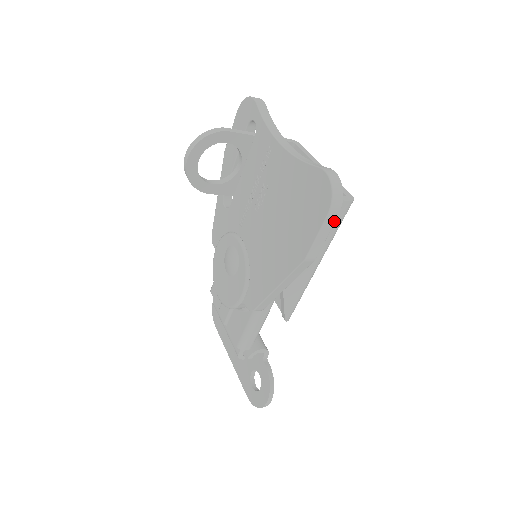
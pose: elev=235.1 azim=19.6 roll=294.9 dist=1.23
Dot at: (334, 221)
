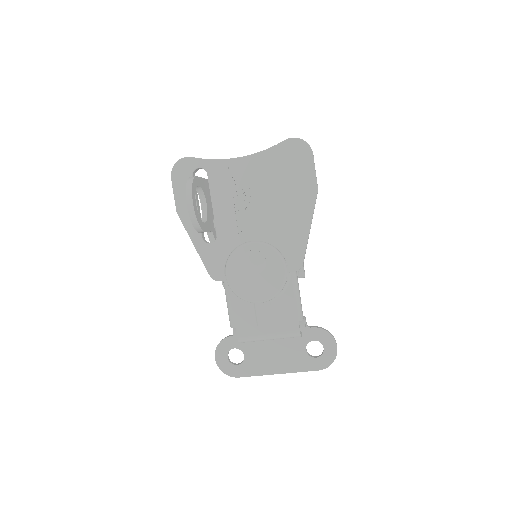
Dot at: occluded
